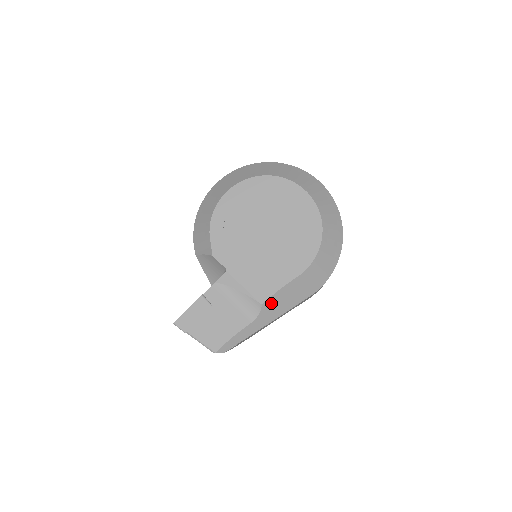
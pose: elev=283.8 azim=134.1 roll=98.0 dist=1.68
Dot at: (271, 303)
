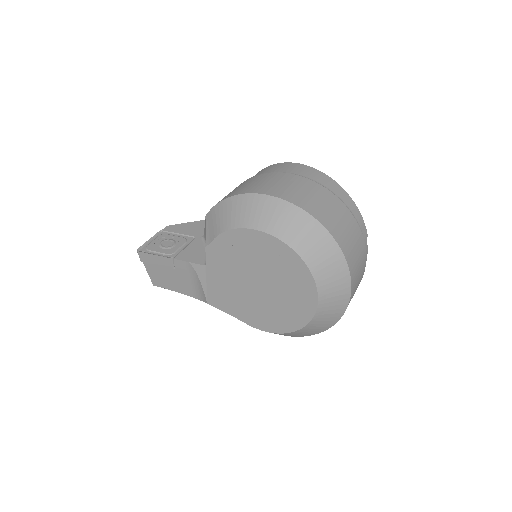
Dot at: occluded
